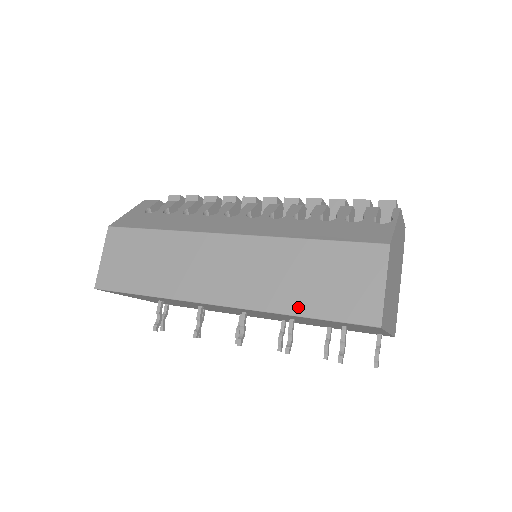
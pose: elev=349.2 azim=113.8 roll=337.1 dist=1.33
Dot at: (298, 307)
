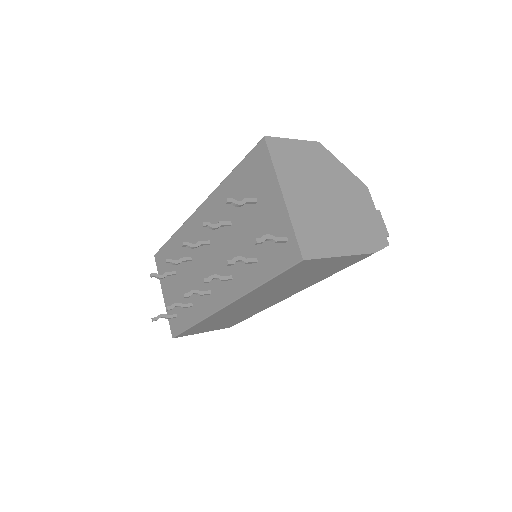
Dot at: occluded
